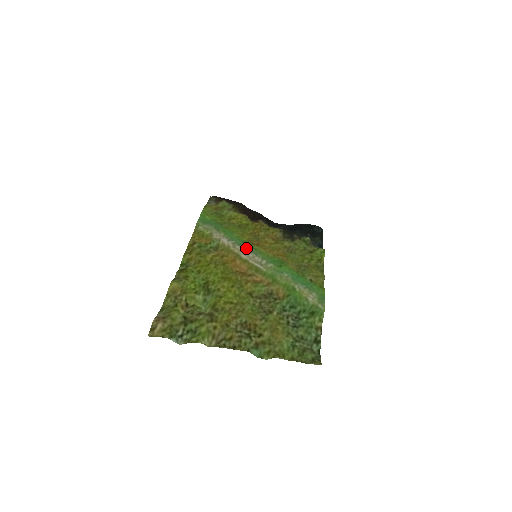
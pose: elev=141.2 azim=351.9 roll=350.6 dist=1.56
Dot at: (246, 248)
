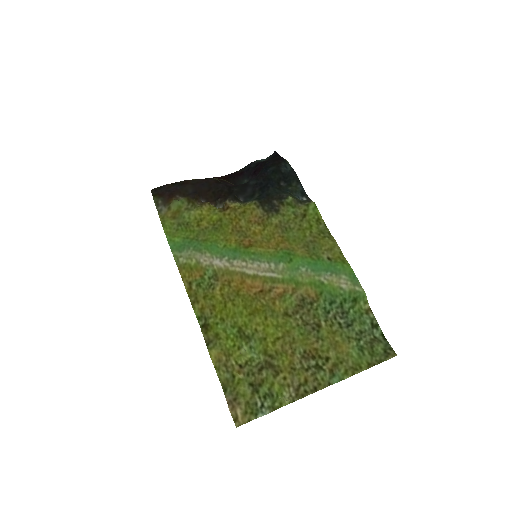
Dot at: (244, 259)
